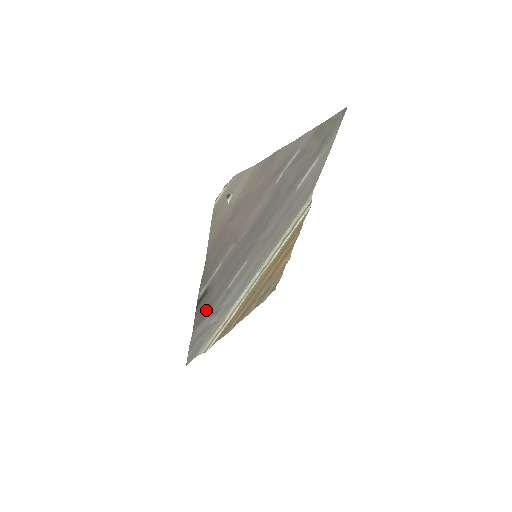
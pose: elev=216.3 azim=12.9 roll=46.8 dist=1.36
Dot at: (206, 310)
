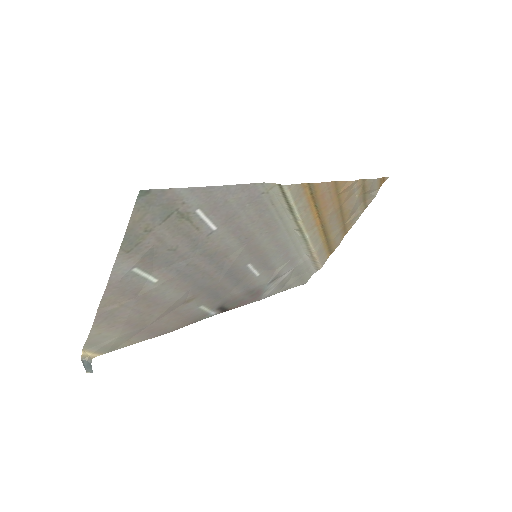
Dot at: (251, 294)
